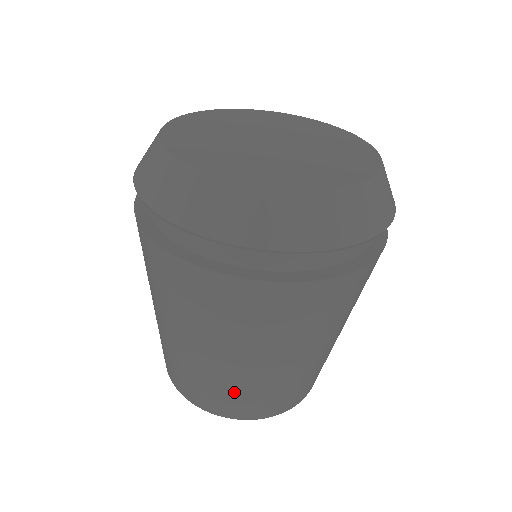
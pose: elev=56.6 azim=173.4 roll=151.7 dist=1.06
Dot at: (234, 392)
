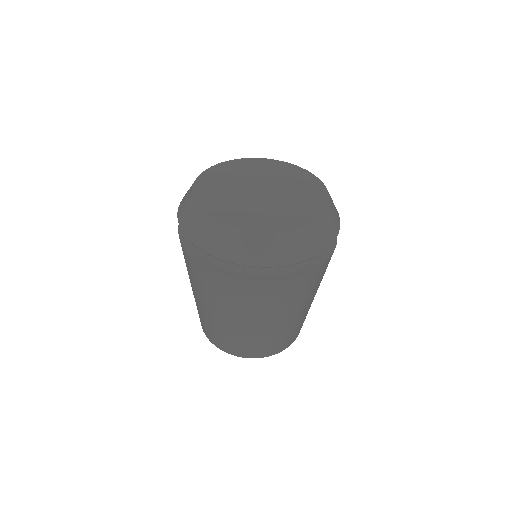
Dot at: (267, 342)
